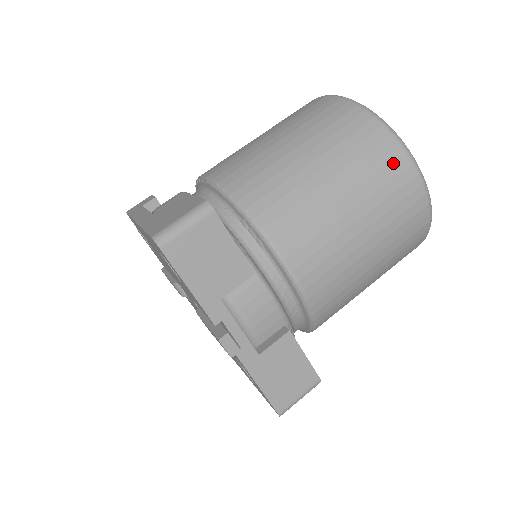
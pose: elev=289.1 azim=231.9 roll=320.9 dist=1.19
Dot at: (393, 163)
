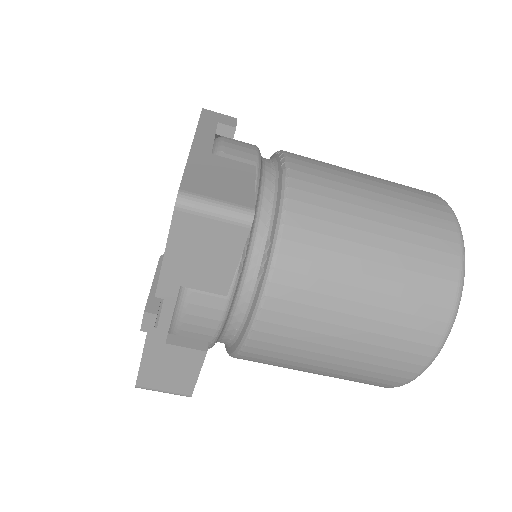
Dot at: (426, 331)
